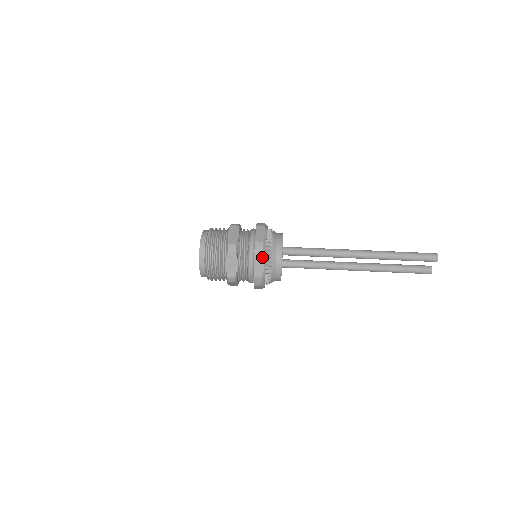
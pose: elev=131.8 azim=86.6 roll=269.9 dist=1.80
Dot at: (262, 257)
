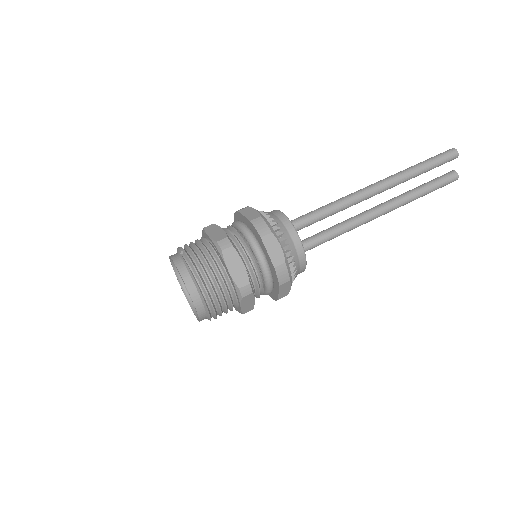
Dot at: (271, 234)
